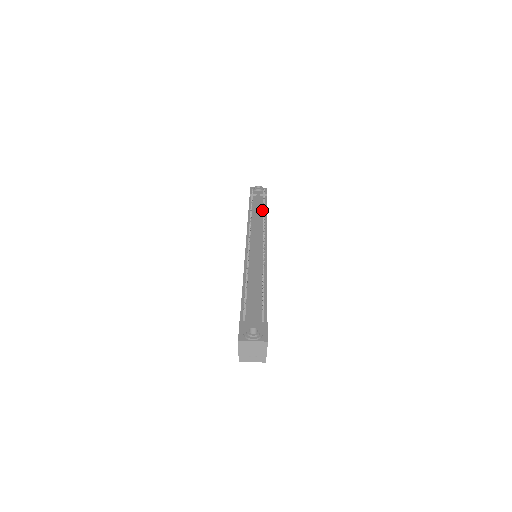
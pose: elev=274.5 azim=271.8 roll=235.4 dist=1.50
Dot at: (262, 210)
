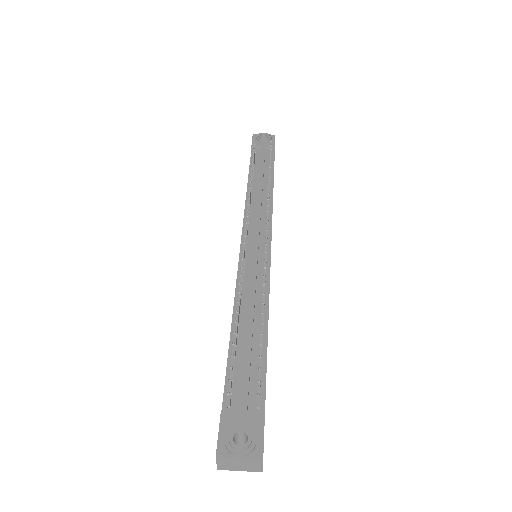
Dot at: (267, 175)
